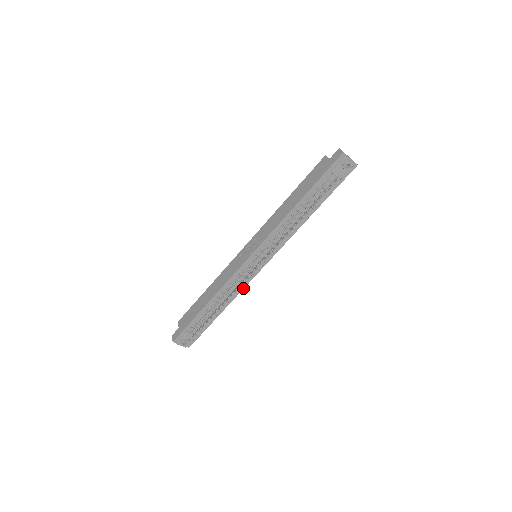
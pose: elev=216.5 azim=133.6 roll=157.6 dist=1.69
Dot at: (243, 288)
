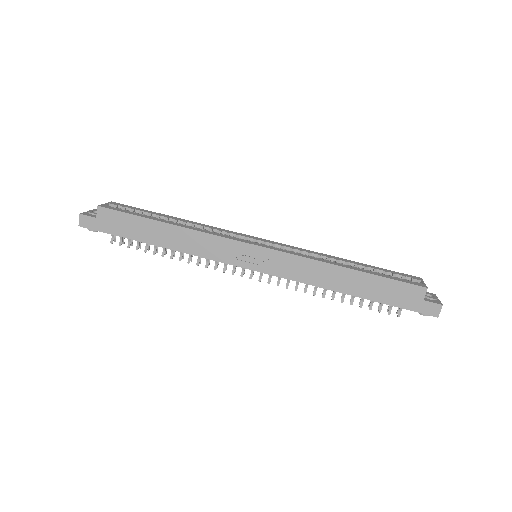
Dot at: occluded
